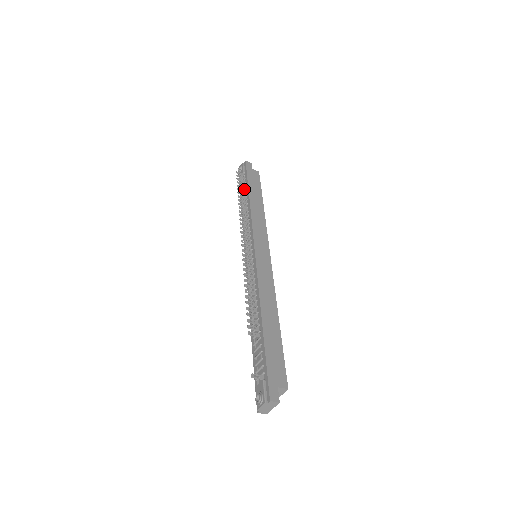
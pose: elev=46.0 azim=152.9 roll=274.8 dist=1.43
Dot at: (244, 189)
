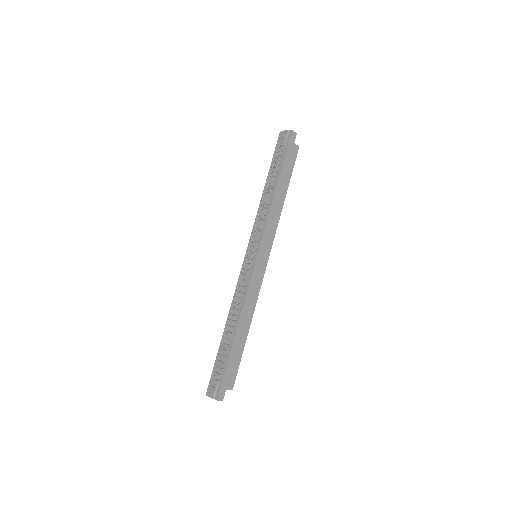
Dot at: (276, 168)
